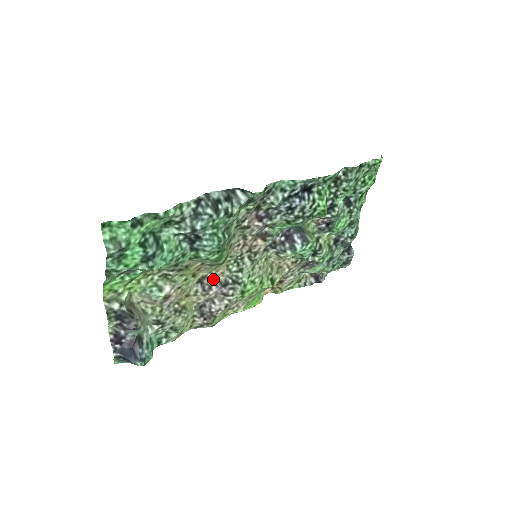
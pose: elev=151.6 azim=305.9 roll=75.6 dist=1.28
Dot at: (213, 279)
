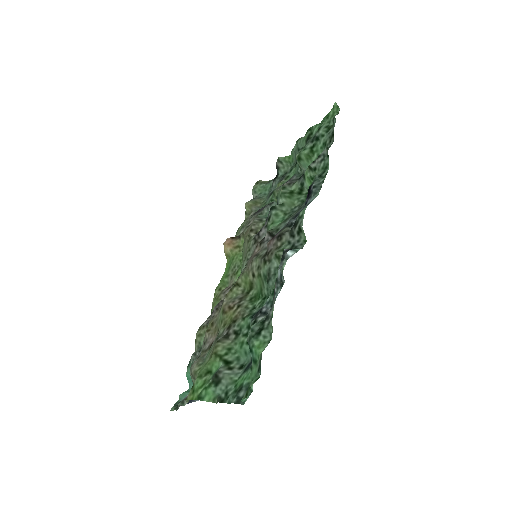
Dot at: occluded
